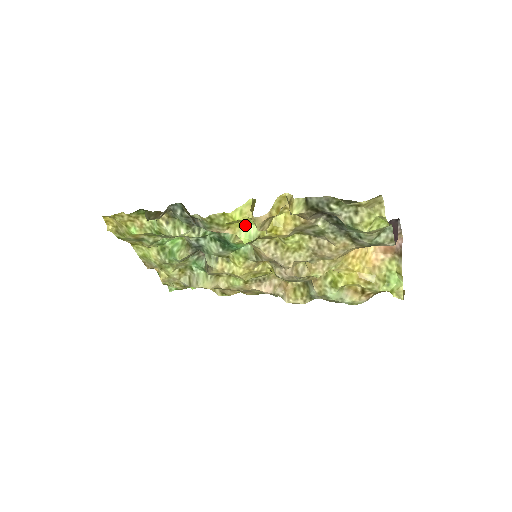
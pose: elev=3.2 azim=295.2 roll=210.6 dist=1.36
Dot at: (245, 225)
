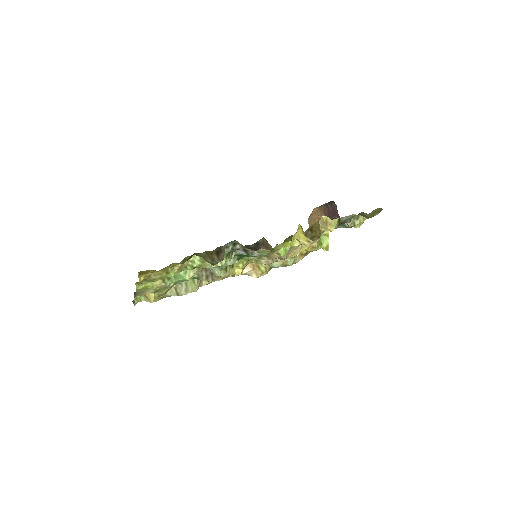
Dot at: occluded
